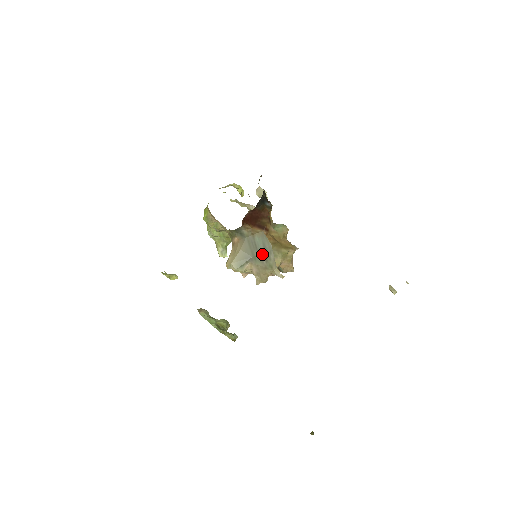
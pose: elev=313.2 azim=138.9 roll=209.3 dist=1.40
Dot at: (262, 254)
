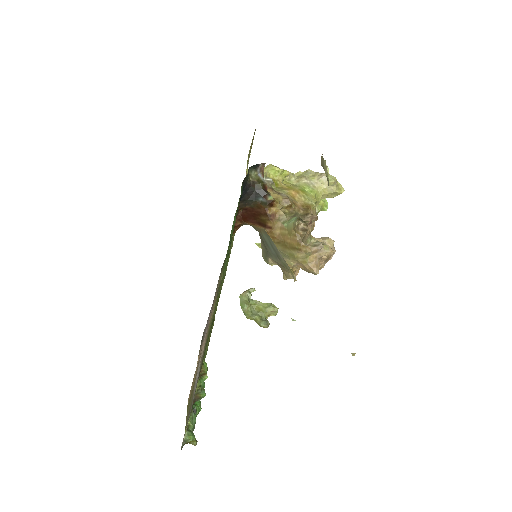
Dot at: (273, 252)
